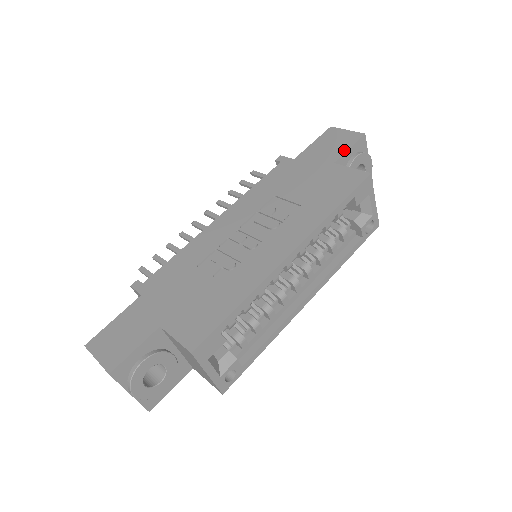
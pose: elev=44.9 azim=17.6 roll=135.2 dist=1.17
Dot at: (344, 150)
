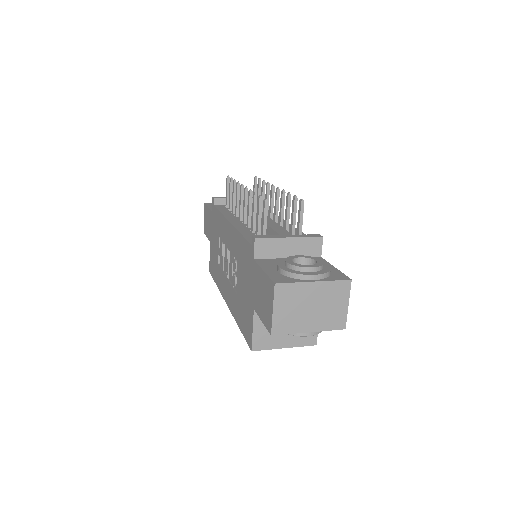
Dot at: (260, 316)
